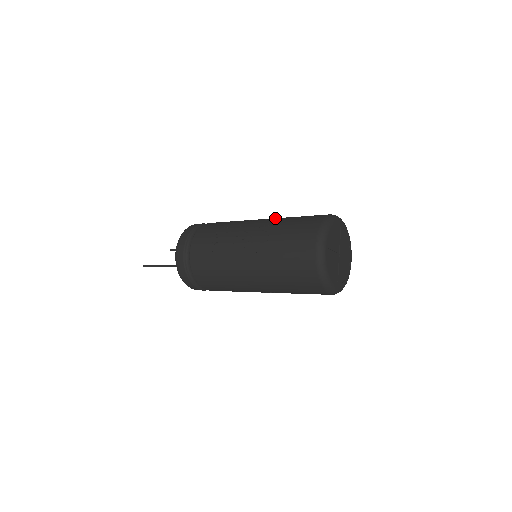
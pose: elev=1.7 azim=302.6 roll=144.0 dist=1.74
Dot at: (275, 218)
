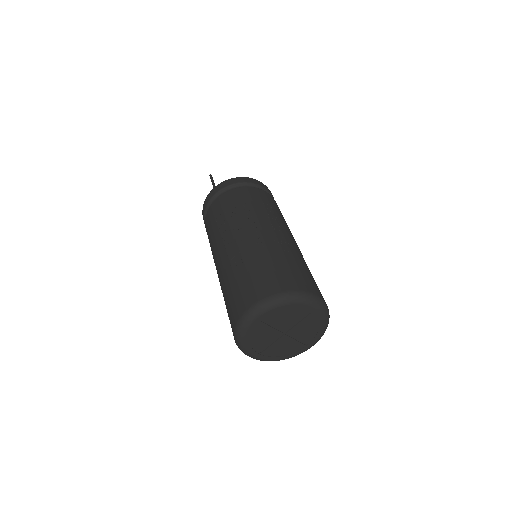
Dot at: (282, 242)
